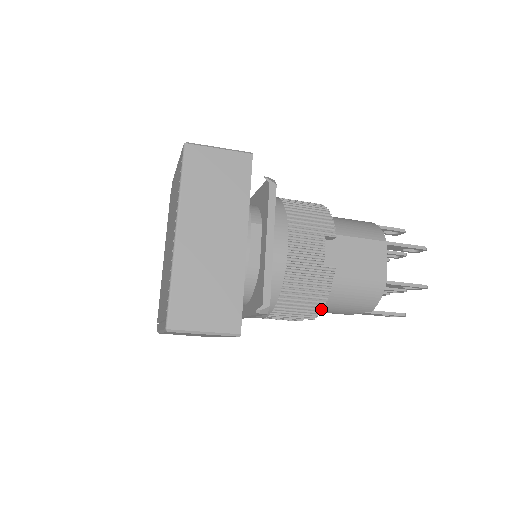
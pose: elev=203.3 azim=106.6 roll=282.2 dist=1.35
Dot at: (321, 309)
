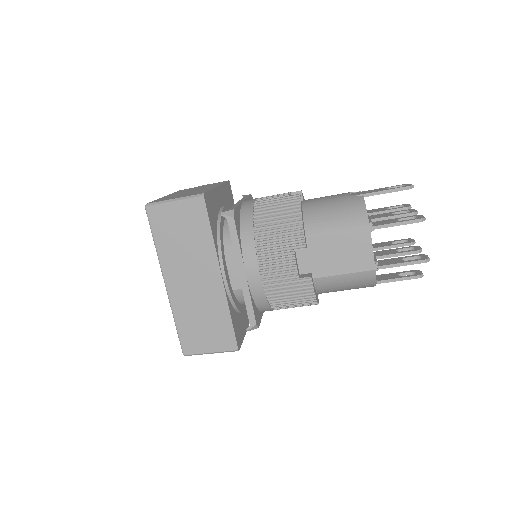
Dot at: (316, 302)
